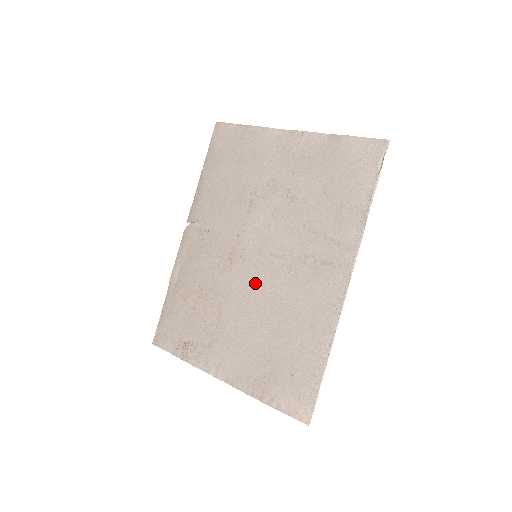
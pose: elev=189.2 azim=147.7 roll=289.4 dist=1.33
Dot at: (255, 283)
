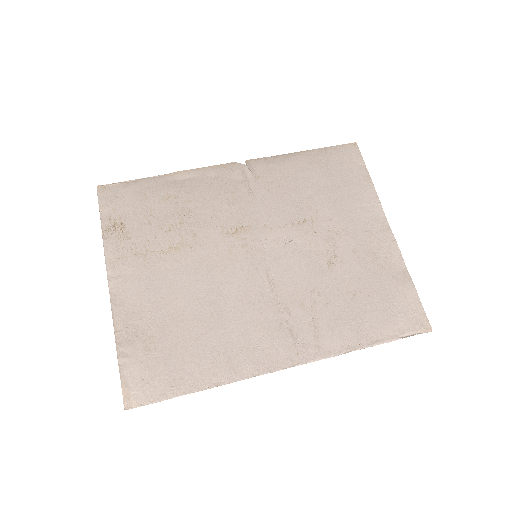
Dot at: (230, 270)
